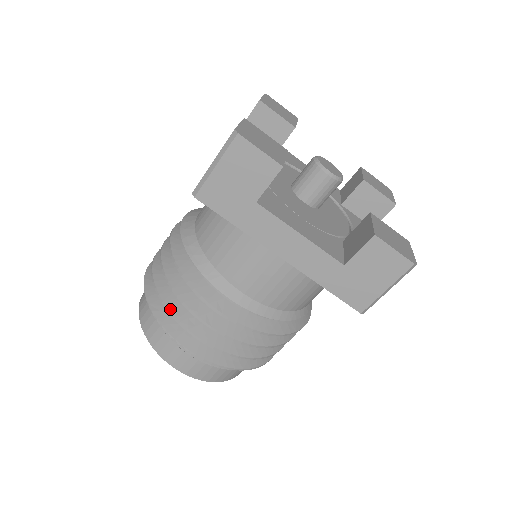
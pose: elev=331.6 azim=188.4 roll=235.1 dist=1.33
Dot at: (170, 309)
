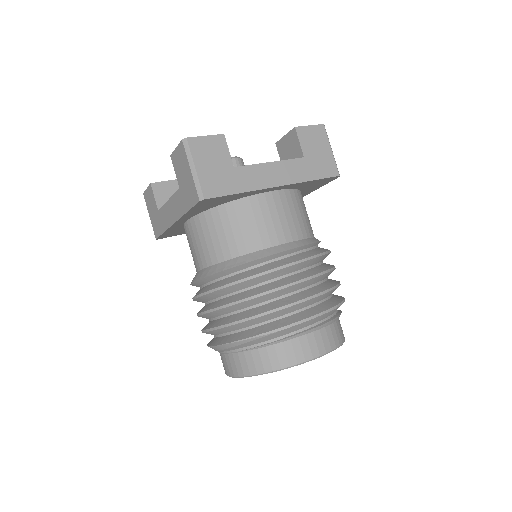
Dot at: (267, 311)
